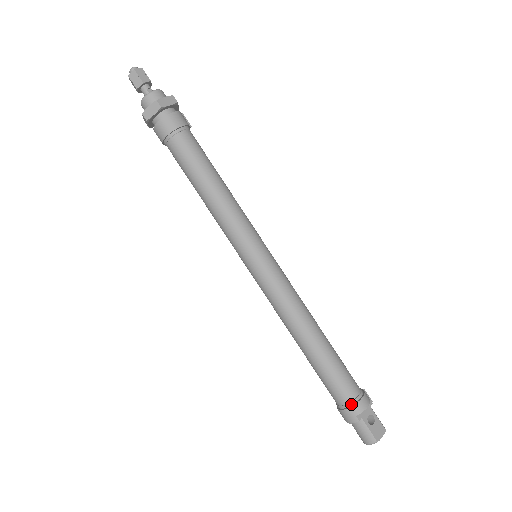
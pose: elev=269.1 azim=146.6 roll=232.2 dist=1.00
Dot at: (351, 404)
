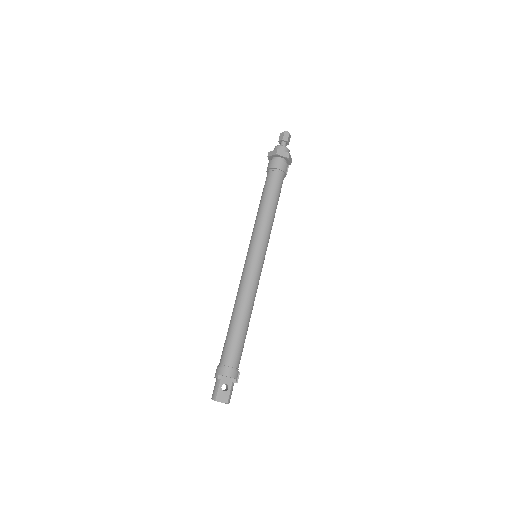
Dot at: (223, 366)
